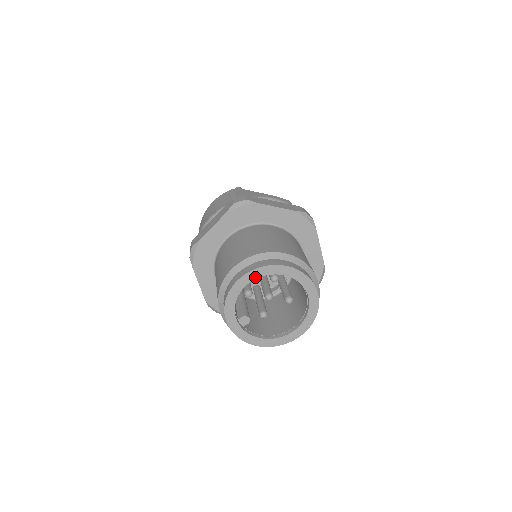
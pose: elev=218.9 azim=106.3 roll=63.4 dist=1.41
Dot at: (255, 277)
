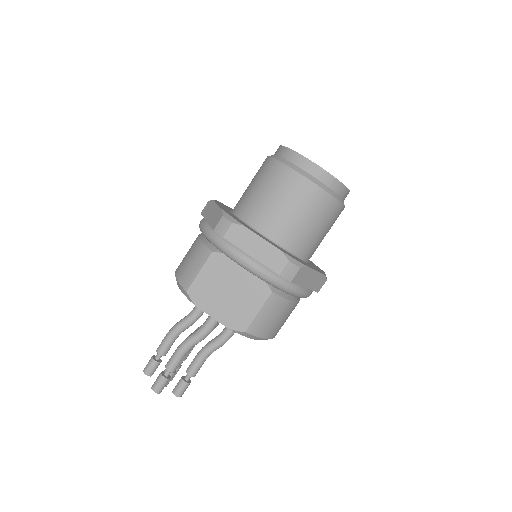
Dot at: occluded
